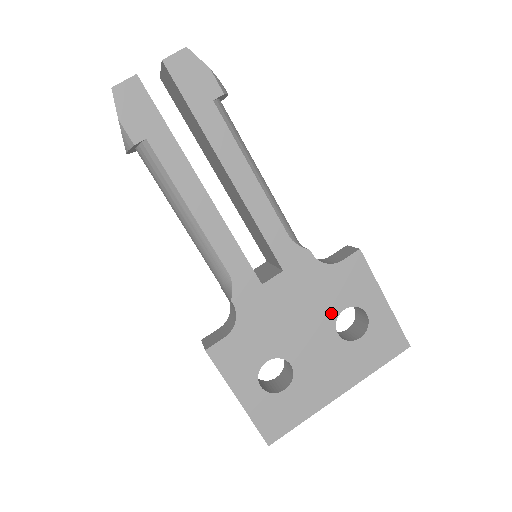
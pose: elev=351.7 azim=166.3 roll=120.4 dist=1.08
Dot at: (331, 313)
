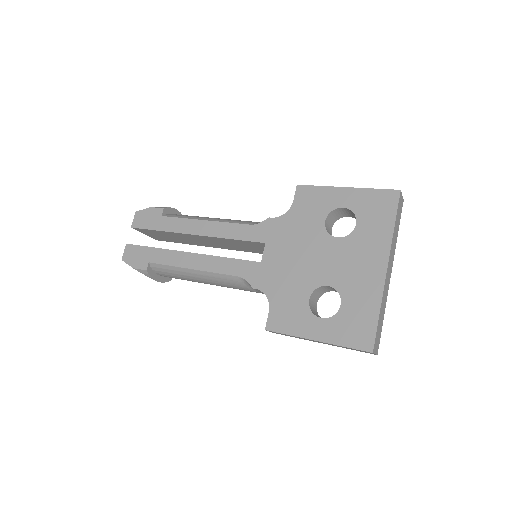
Dot at: (319, 232)
